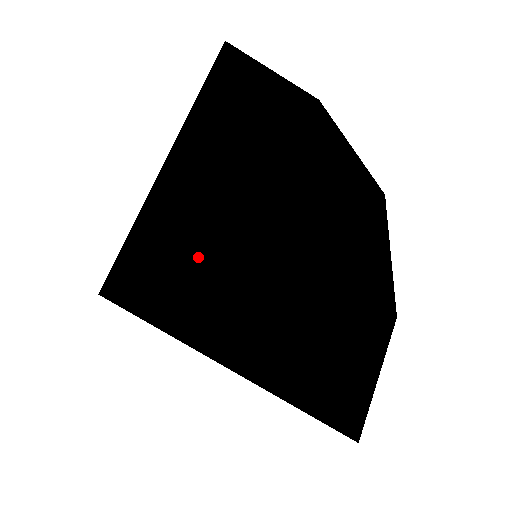
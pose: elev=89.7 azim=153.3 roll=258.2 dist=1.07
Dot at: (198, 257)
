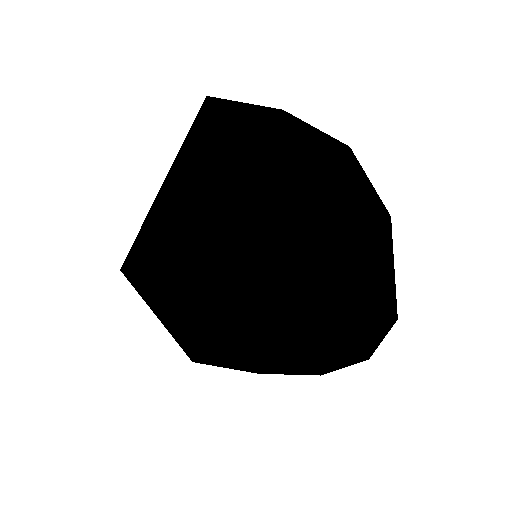
Dot at: (210, 220)
